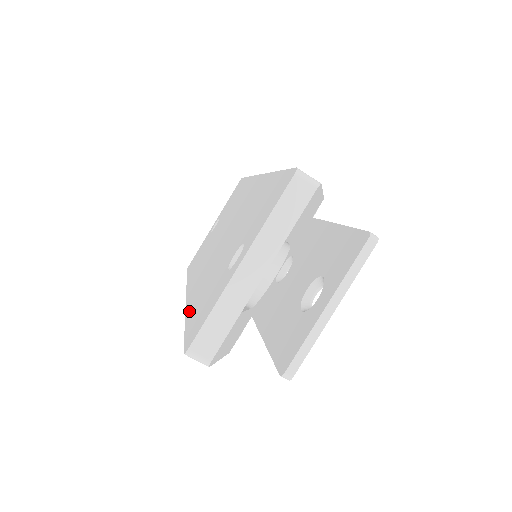
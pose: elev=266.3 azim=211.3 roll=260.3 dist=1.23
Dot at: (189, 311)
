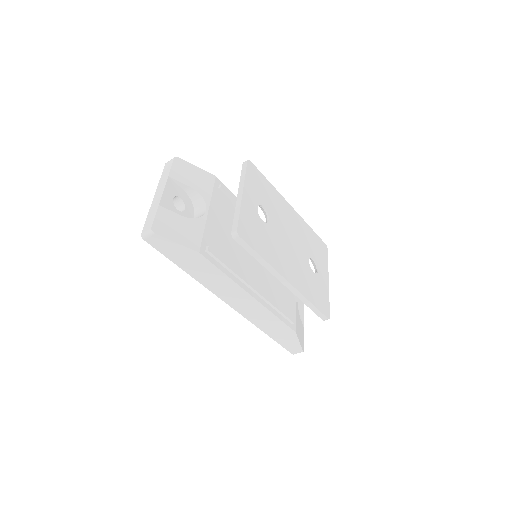
Dot at: occluded
